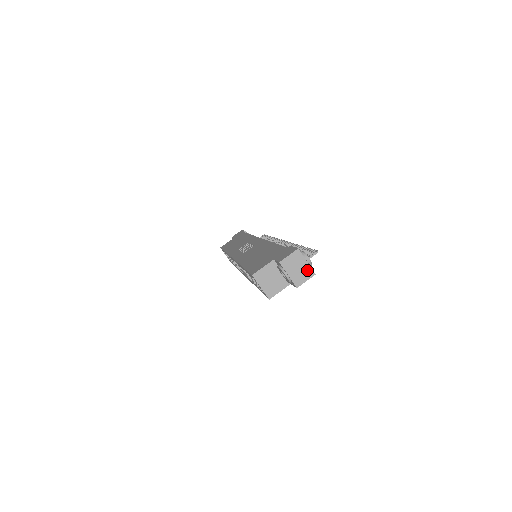
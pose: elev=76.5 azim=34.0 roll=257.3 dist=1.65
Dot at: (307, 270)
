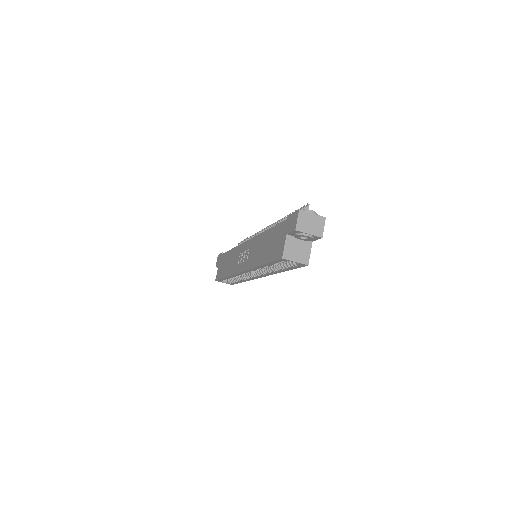
Dot at: (318, 219)
